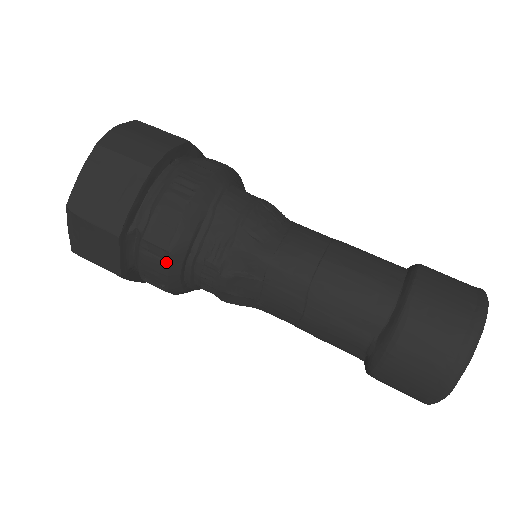
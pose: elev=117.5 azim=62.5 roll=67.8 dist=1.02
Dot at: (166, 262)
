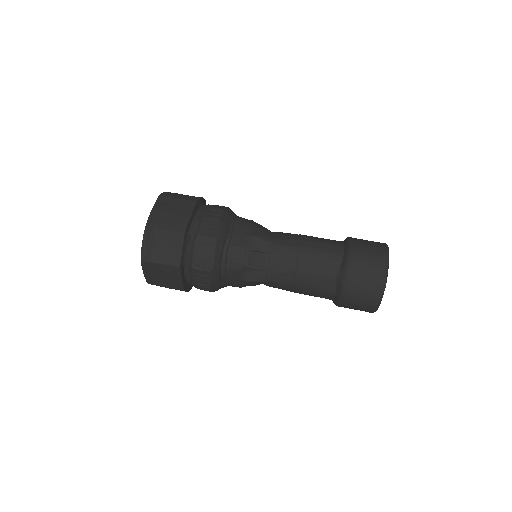
Dot at: (214, 246)
